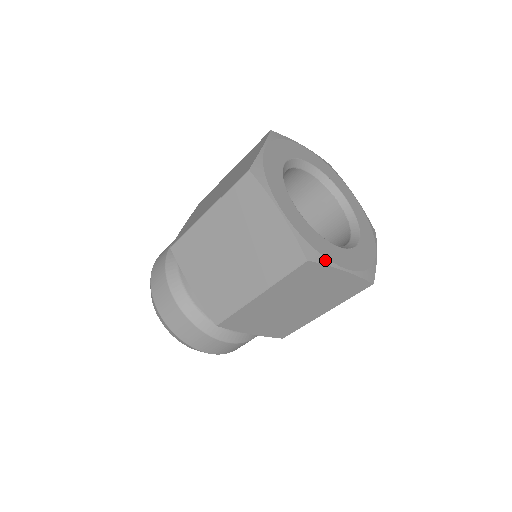
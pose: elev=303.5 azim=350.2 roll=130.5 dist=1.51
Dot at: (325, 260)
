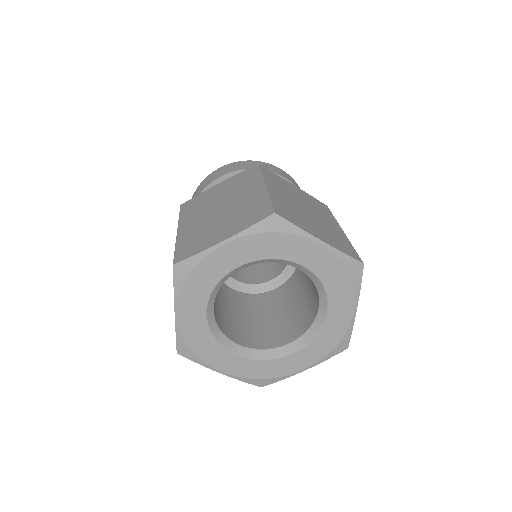
Dot at: (199, 360)
